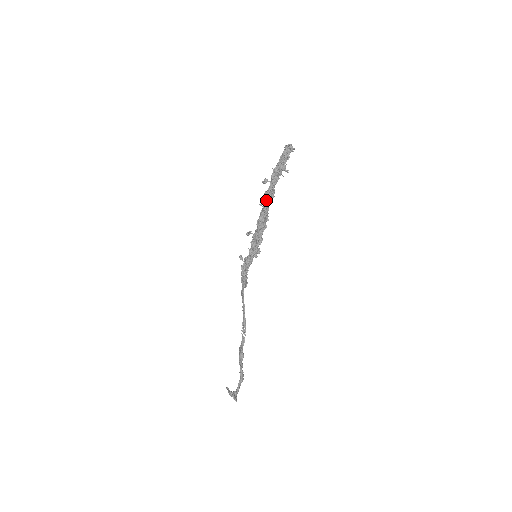
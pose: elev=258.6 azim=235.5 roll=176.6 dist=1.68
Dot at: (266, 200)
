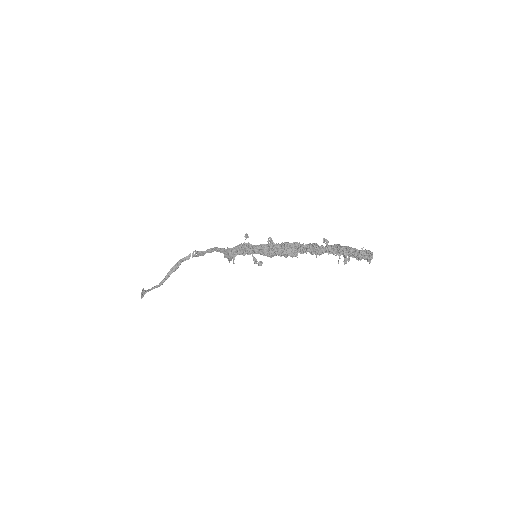
Dot at: (309, 247)
